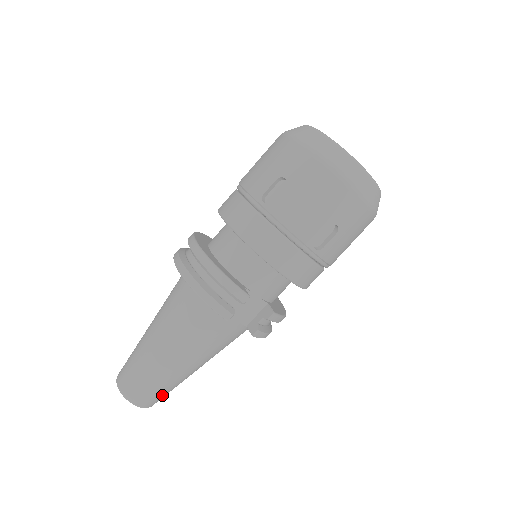
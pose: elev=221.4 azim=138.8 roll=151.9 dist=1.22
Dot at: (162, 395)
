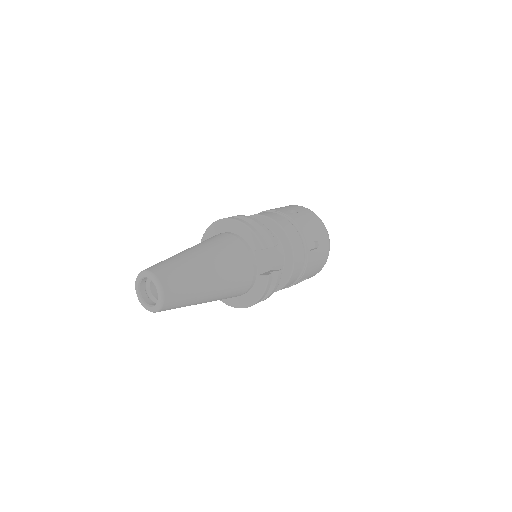
Dot at: (181, 296)
